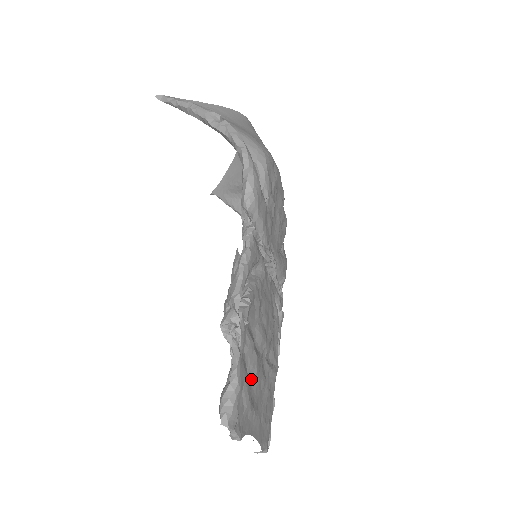
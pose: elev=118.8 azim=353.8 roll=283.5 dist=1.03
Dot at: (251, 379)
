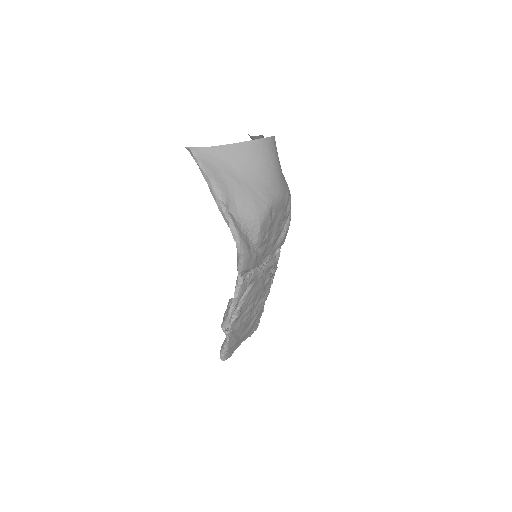
Dot at: (240, 331)
